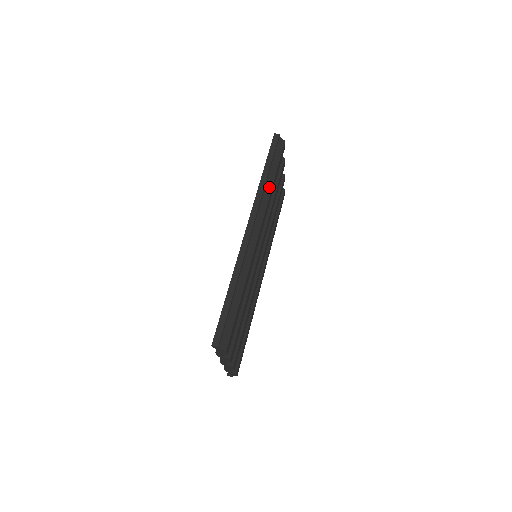
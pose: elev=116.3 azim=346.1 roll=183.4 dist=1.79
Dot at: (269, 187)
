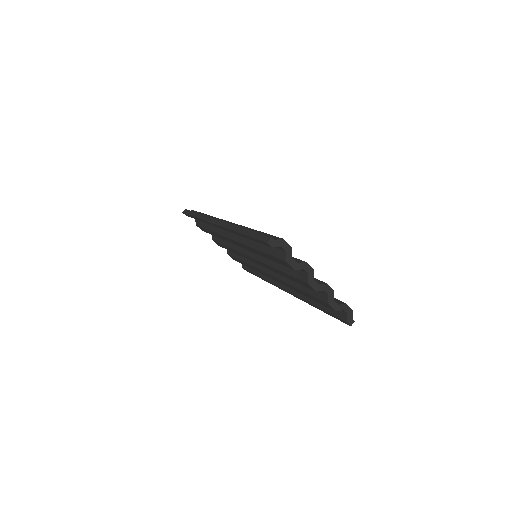
Dot at: occluded
